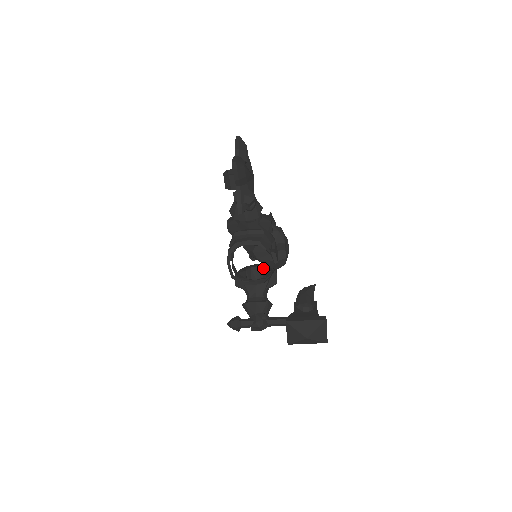
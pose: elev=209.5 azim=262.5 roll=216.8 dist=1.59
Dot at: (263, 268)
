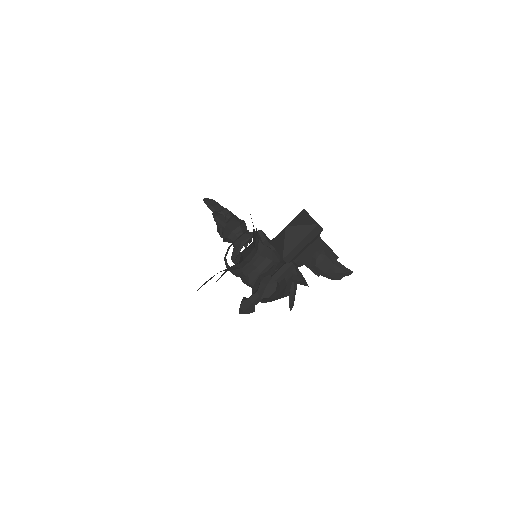
Dot at: occluded
